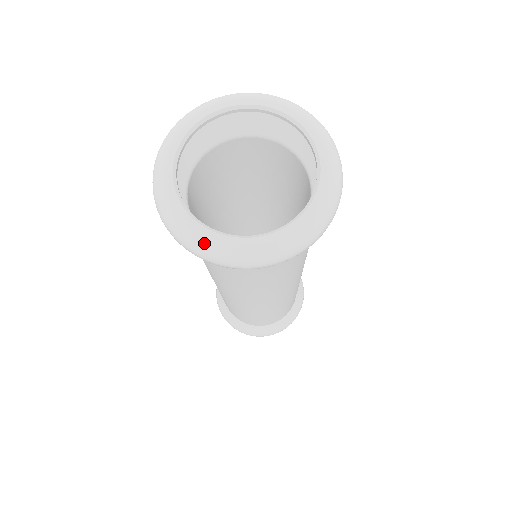
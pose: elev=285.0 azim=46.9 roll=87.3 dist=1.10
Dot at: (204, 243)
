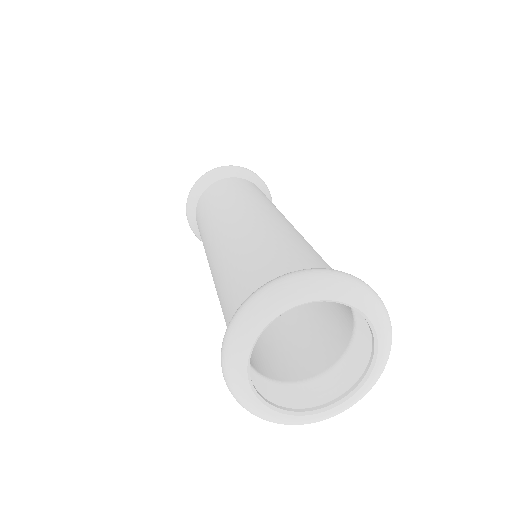
Dot at: (305, 423)
